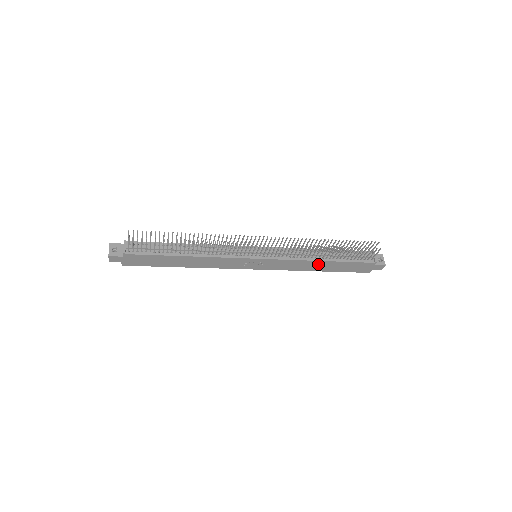
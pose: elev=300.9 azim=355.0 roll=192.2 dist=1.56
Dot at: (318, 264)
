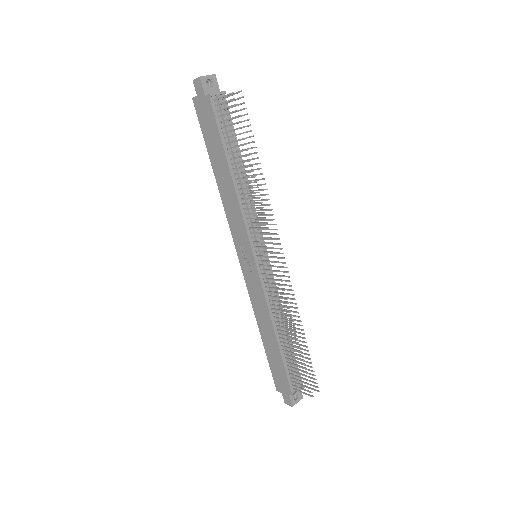
Dot at: (270, 331)
